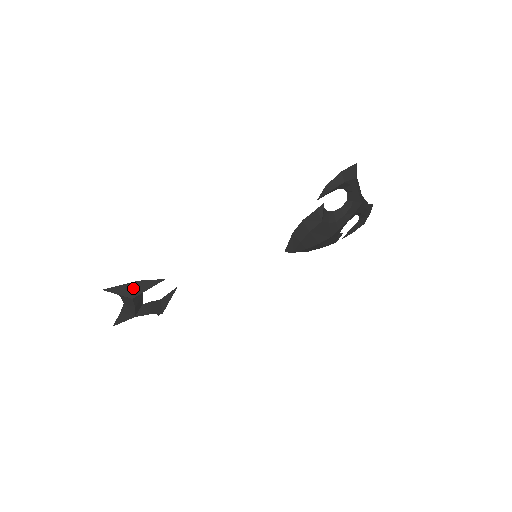
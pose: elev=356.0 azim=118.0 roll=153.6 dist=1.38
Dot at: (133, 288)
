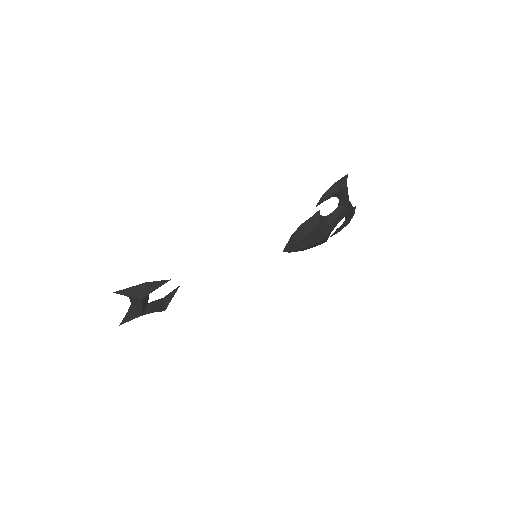
Dot at: (142, 289)
